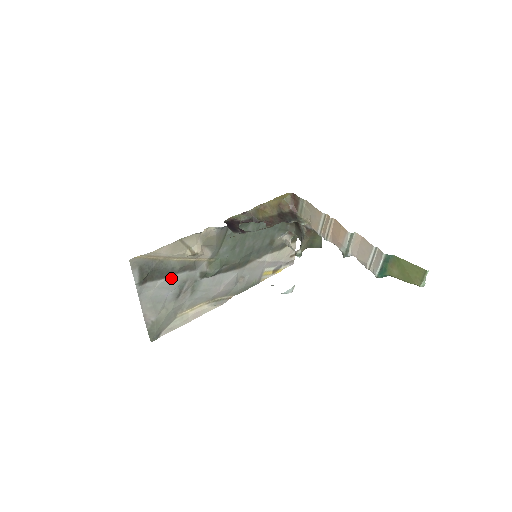
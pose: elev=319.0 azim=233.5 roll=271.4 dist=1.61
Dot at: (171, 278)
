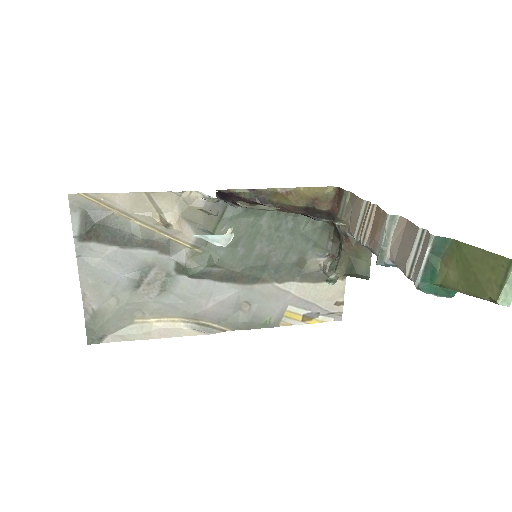
Dot at: (128, 250)
